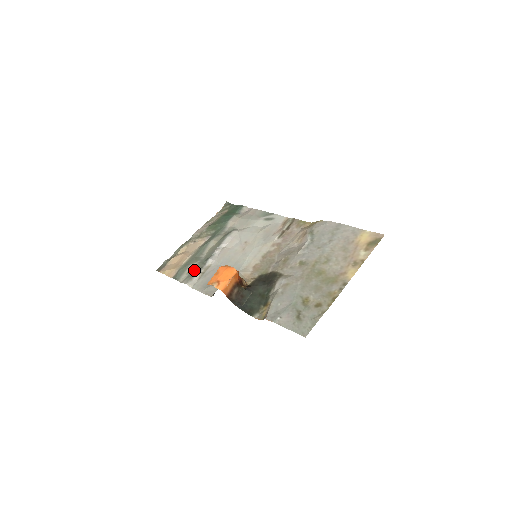
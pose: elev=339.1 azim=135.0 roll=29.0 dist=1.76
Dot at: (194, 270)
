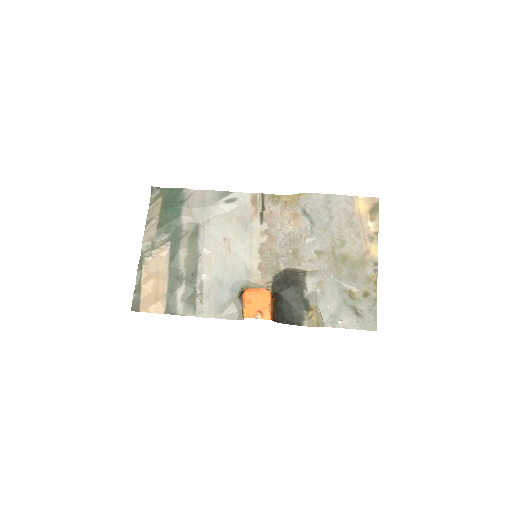
Dot at: (187, 295)
